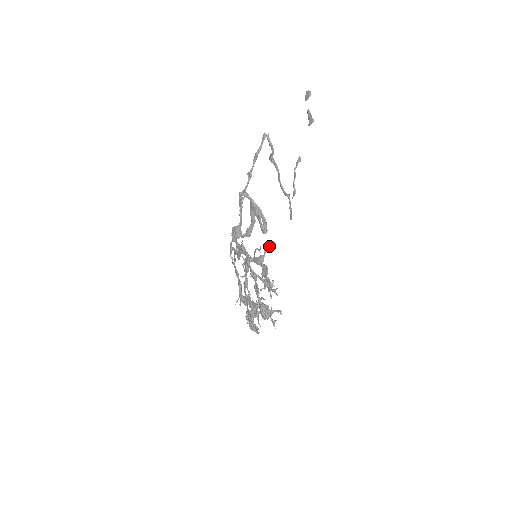
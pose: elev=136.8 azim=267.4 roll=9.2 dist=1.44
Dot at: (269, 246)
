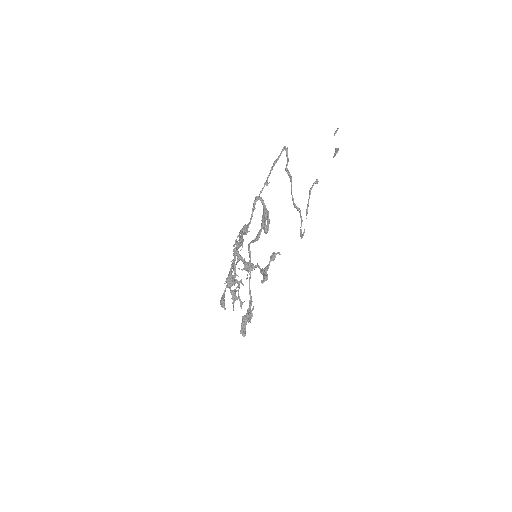
Dot at: (273, 254)
